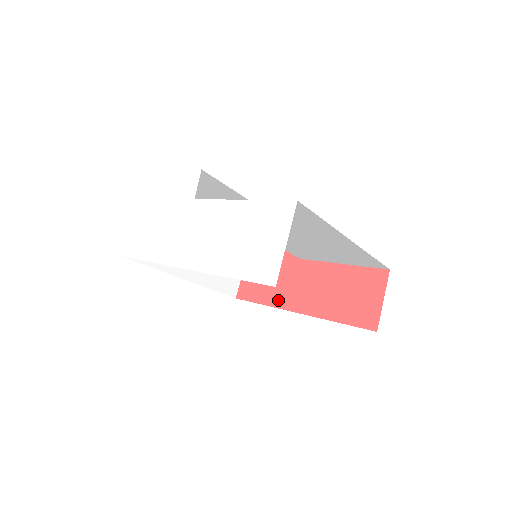
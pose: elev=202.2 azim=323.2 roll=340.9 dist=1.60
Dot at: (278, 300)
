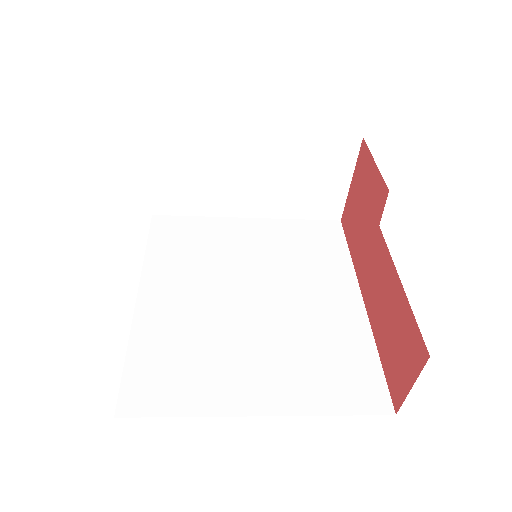
Dot at: (357, 263)
